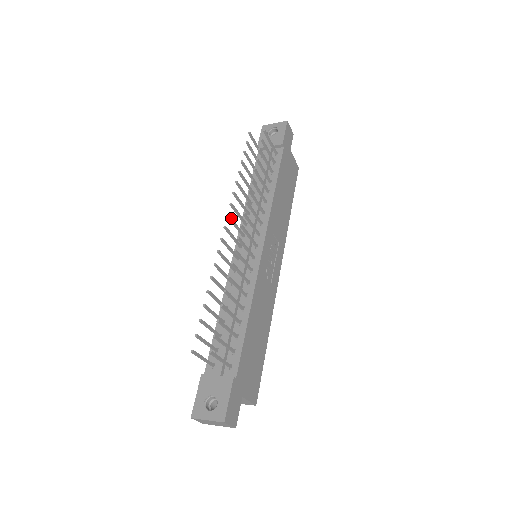
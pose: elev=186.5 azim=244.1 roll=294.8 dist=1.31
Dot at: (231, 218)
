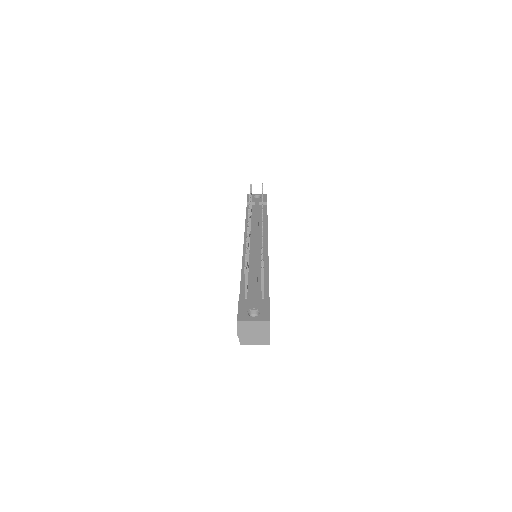
Dot at: occluded
